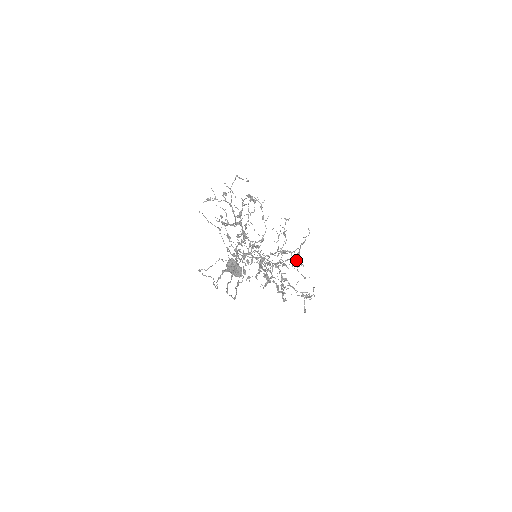
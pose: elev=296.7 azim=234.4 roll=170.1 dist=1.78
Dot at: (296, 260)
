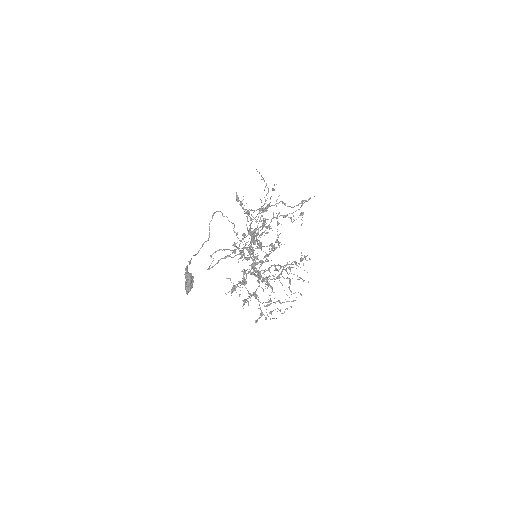
Dot at: (268, 301)
